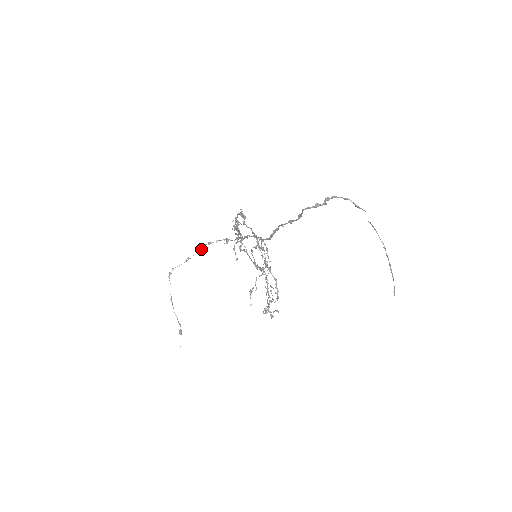
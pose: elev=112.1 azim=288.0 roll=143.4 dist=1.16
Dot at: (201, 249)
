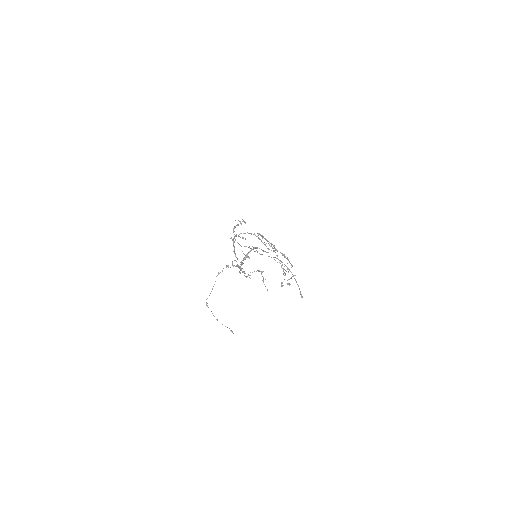
Dot at: occluded
